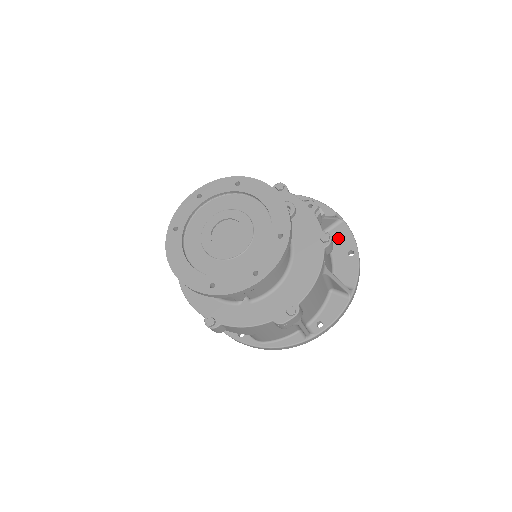
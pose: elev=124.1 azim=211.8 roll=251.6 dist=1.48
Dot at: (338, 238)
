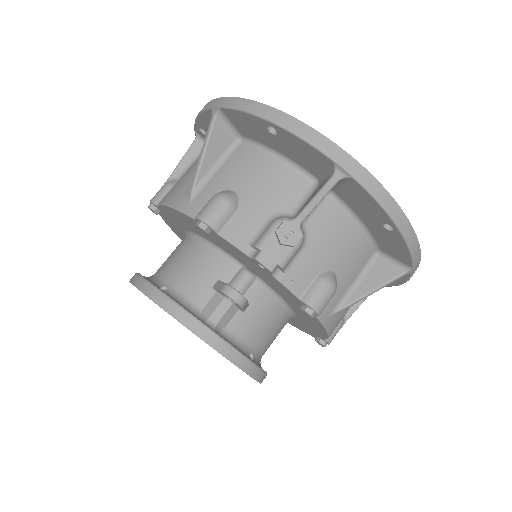
Dot at: (357, 202)
